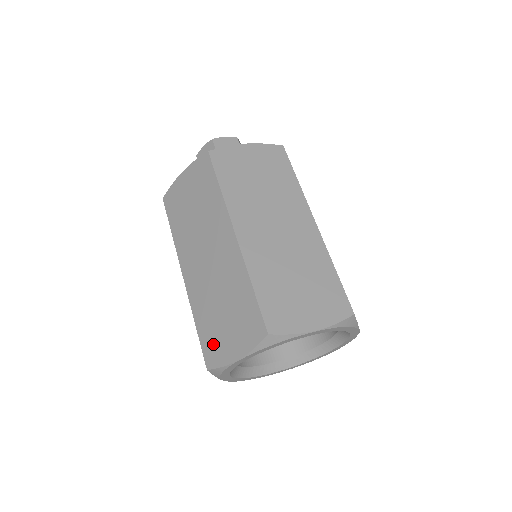
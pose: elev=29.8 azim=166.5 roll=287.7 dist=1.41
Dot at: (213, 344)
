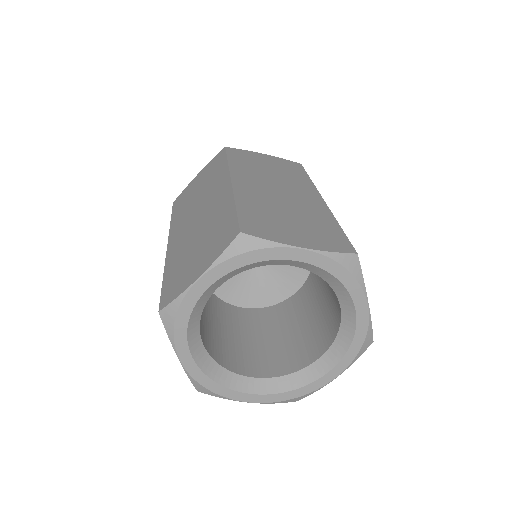
Dot at: (263, 224)
